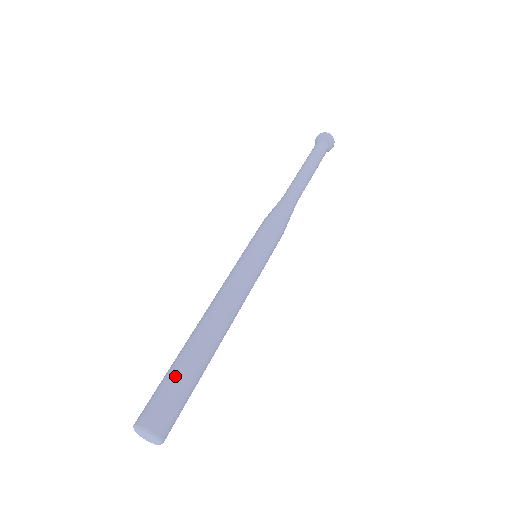
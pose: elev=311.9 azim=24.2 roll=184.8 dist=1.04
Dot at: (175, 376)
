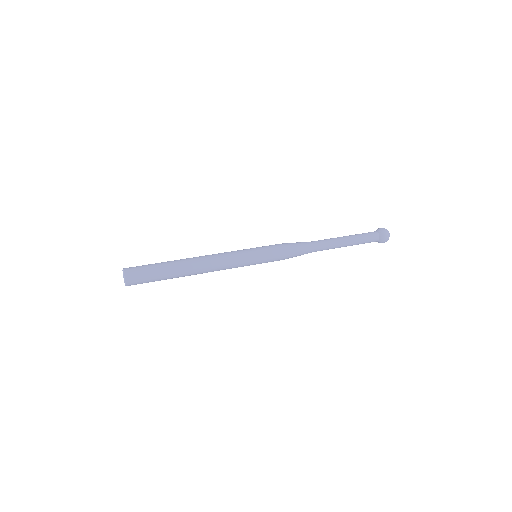
Dot at: (155, 264)
